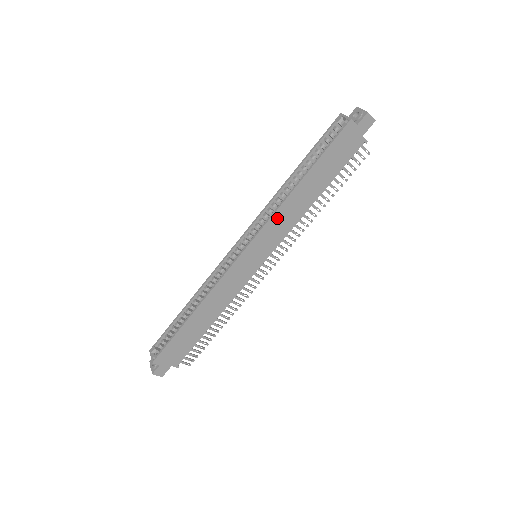
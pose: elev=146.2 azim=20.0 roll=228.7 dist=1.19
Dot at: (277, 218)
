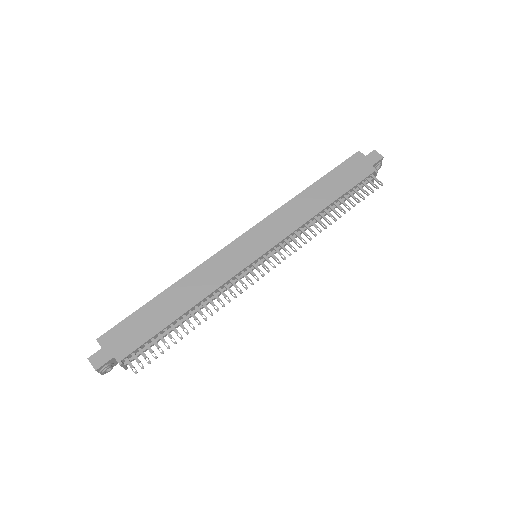
Dot at: (282, 213)
